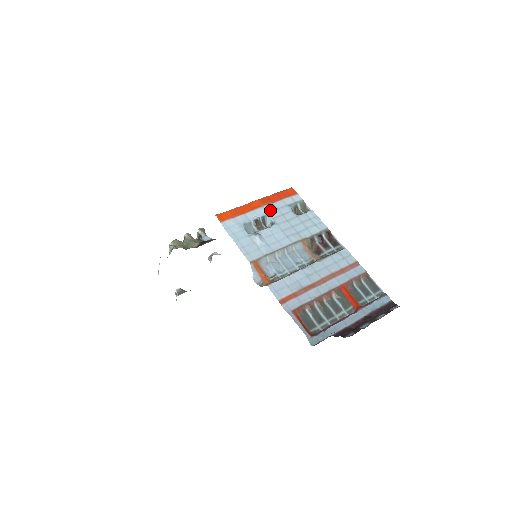
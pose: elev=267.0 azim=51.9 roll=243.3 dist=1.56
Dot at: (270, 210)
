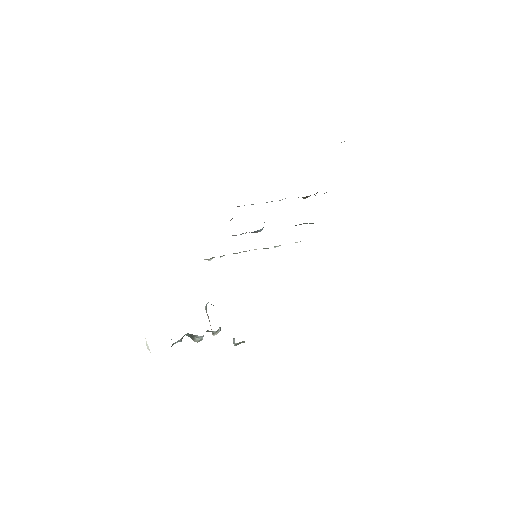
Dot at: occluded
